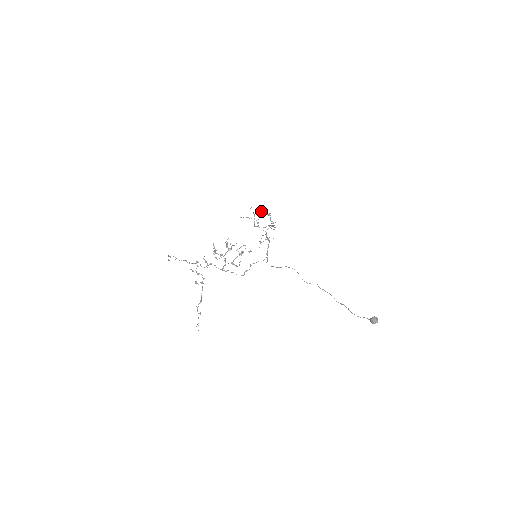
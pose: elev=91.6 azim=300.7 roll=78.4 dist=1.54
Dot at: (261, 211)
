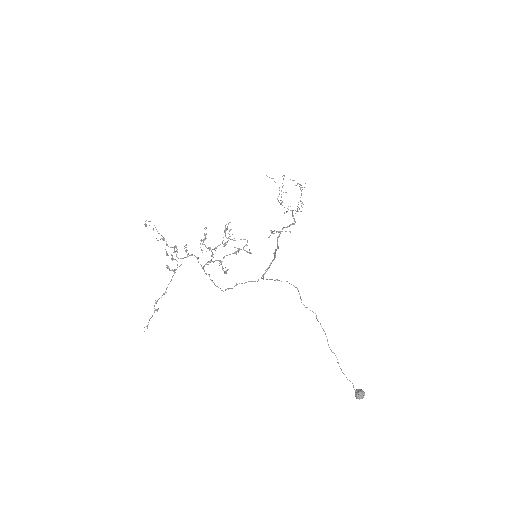
Dot at: occluded
